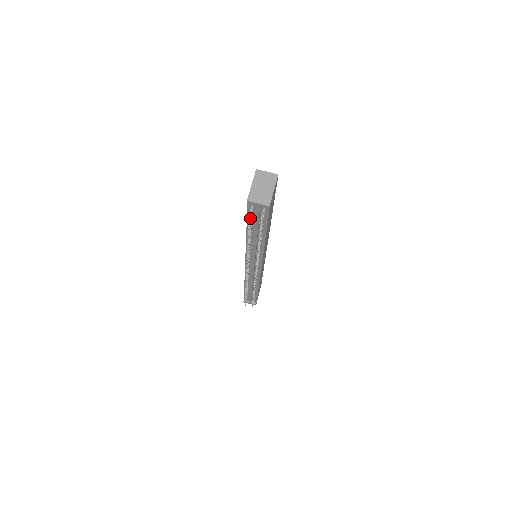
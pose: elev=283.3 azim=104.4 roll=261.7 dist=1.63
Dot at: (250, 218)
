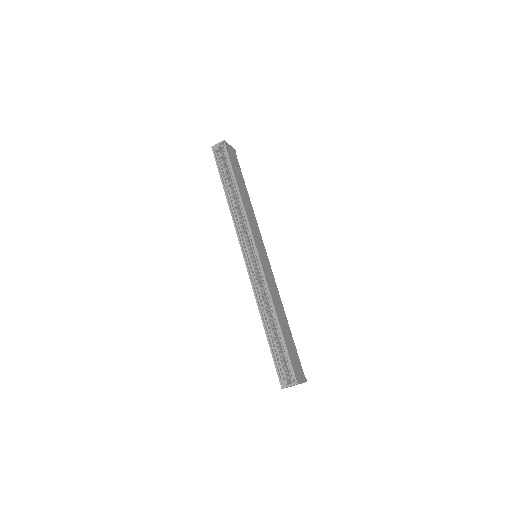
Dot at: occluded
